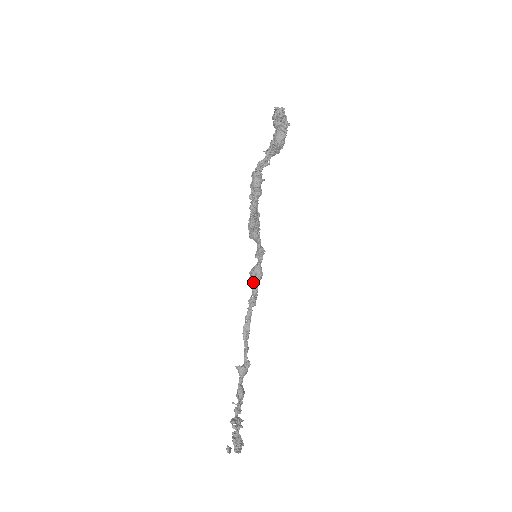
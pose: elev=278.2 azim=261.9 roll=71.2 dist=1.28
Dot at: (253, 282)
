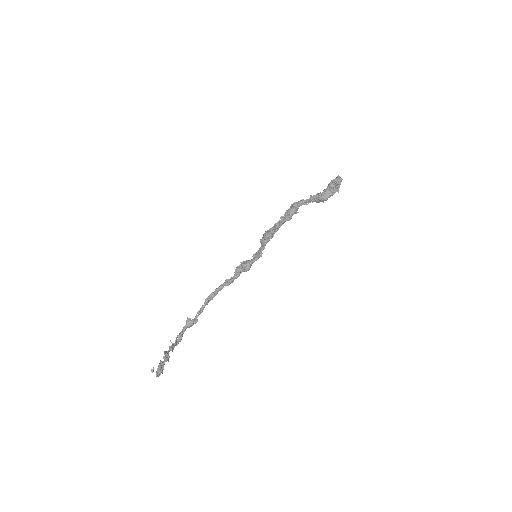
Dot at: (239, 270)
